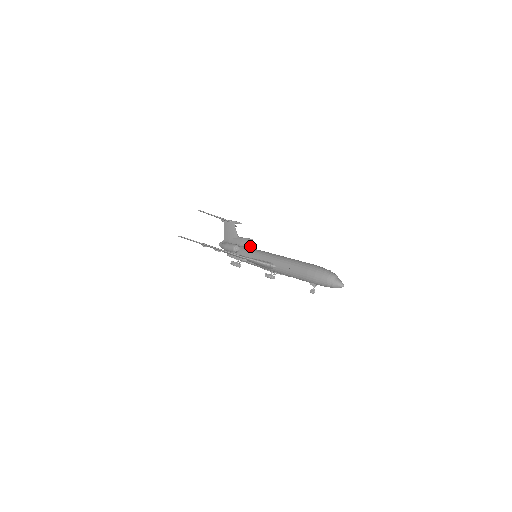
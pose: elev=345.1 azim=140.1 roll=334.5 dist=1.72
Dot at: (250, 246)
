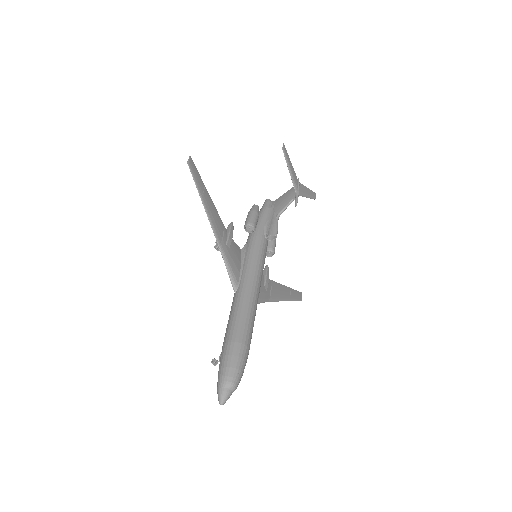
Dot at: (268, 239)
